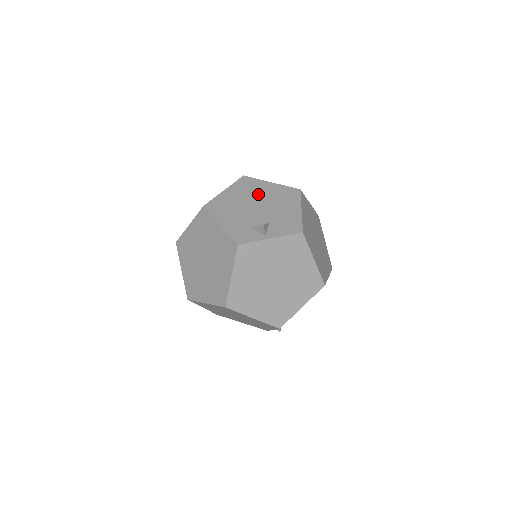
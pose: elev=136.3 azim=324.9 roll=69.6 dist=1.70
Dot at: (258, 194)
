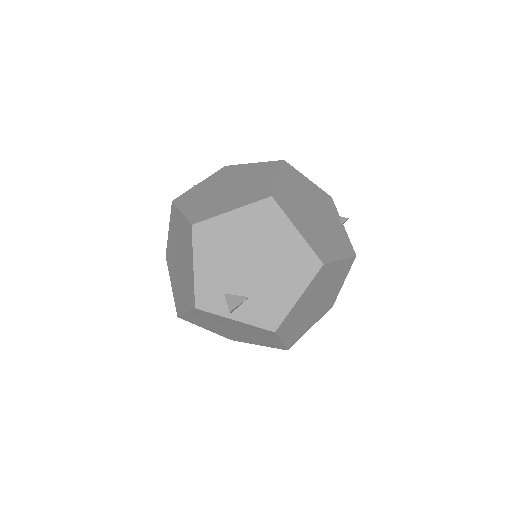
Dot at: (267, 242)
